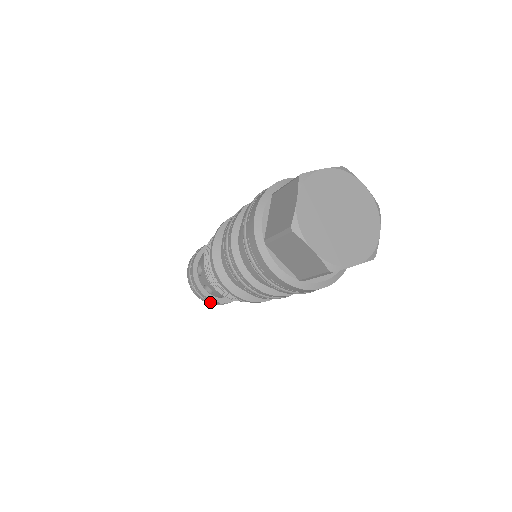
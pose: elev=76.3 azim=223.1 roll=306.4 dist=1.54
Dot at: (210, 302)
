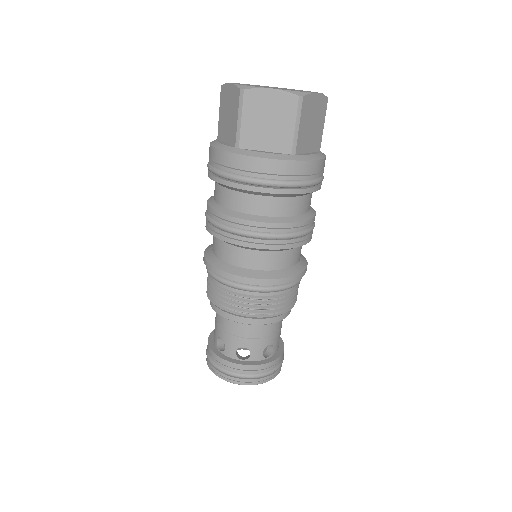
Dot at: (257, 375)
